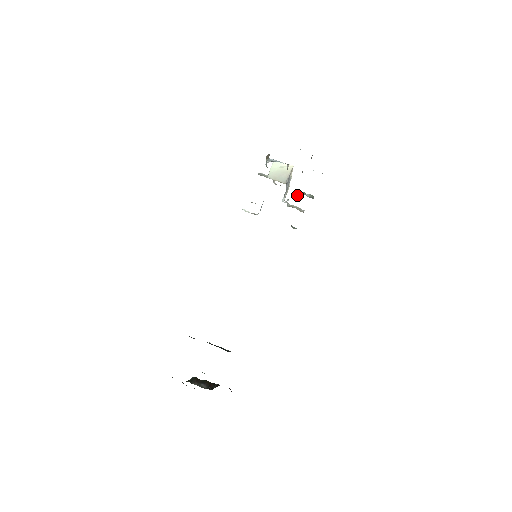
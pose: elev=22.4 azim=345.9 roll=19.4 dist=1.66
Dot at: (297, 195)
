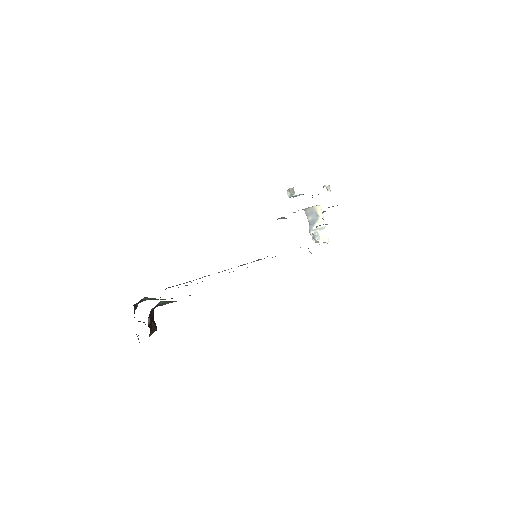
Dot at: occluded
